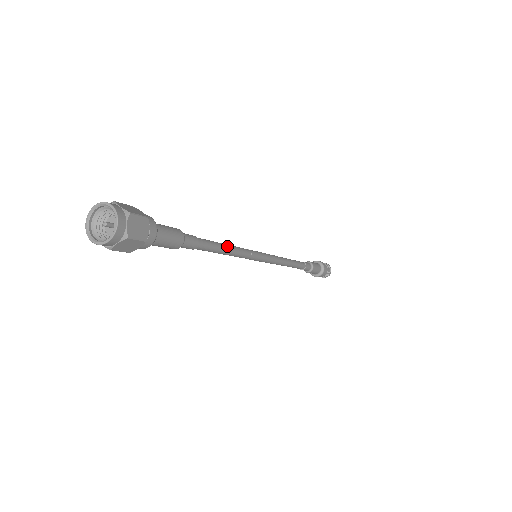
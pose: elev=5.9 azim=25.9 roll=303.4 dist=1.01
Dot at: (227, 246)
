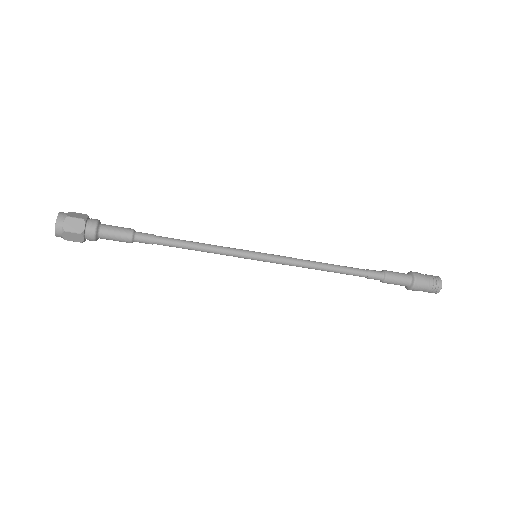
Dot at: (198, 243)
